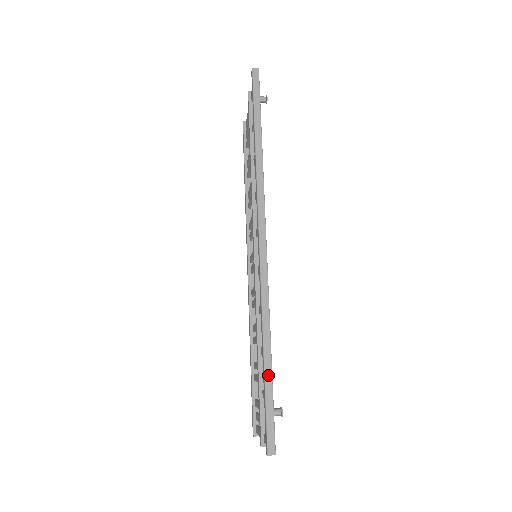
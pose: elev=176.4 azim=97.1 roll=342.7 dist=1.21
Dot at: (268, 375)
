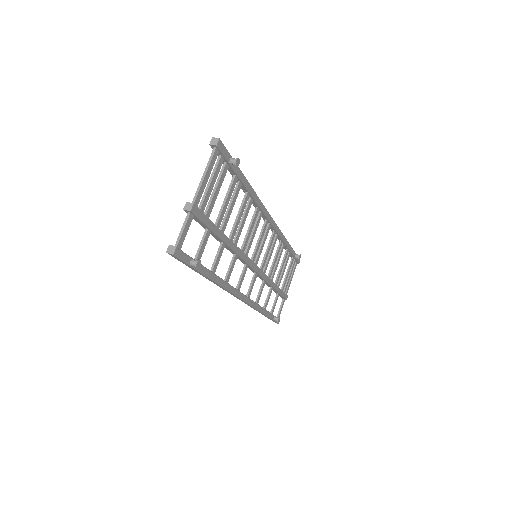
Dot at: (266, 316)
